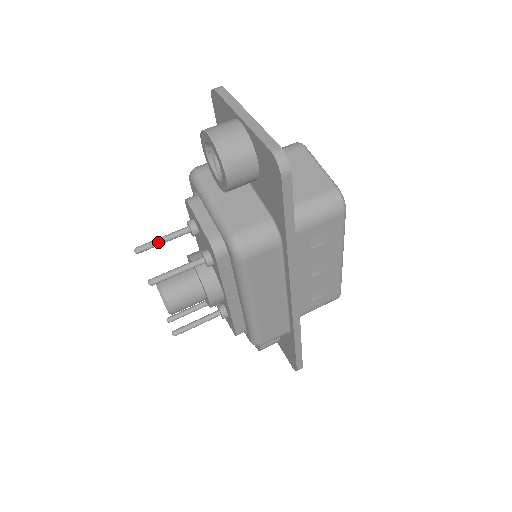
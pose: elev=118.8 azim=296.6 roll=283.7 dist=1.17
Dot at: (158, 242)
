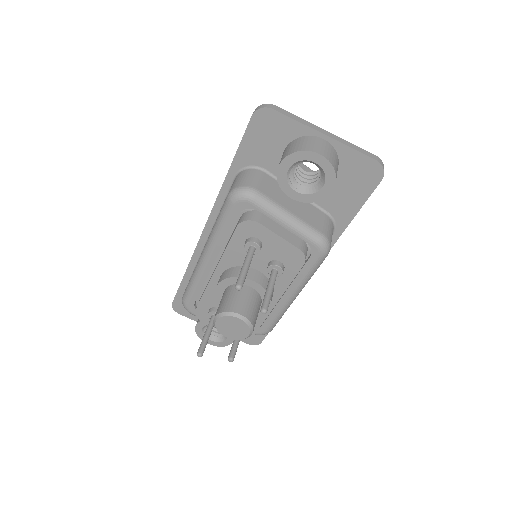
Dot at: (247, 271)
